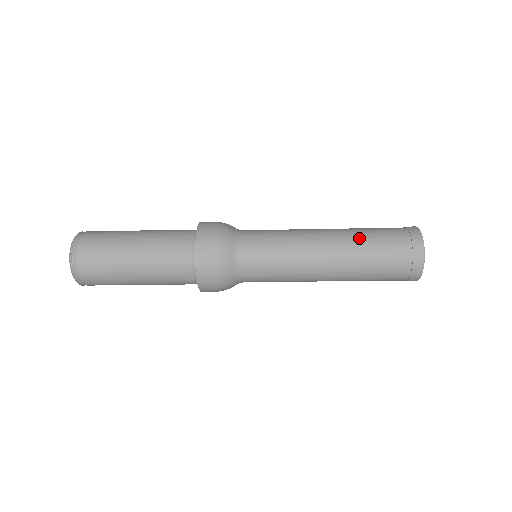
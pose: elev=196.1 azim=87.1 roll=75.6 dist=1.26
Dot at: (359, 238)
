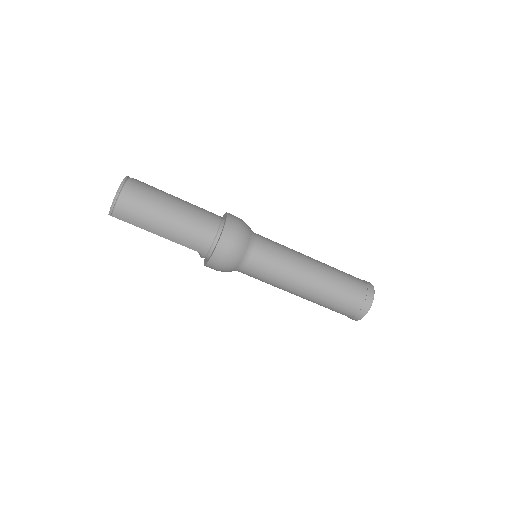
Dot at: occluded
